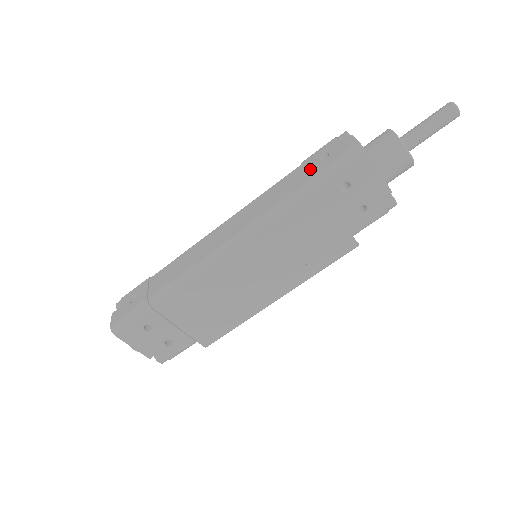
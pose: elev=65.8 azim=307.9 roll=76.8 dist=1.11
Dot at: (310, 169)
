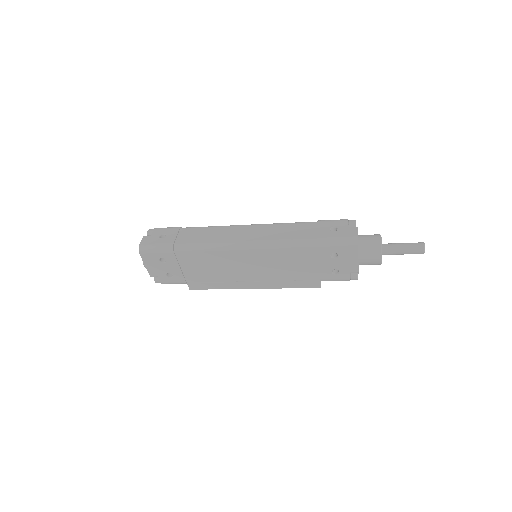
Dot at: (321, 231)
